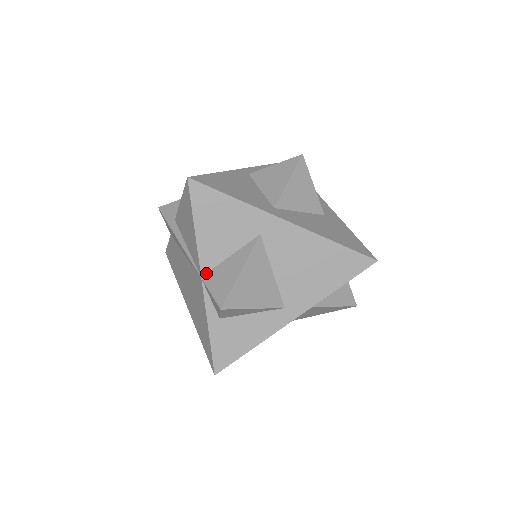
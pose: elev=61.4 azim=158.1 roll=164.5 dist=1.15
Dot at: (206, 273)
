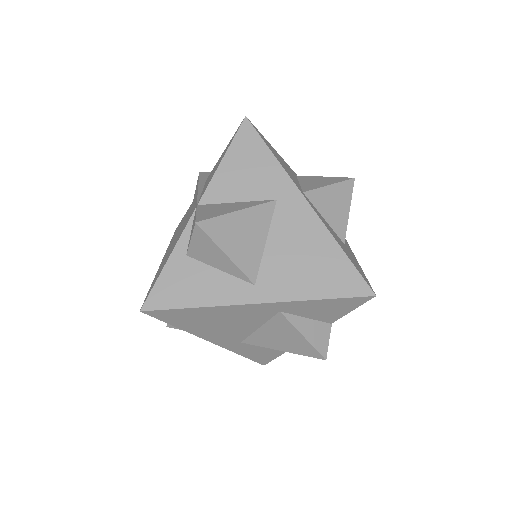
Dot at: (204, 204)
